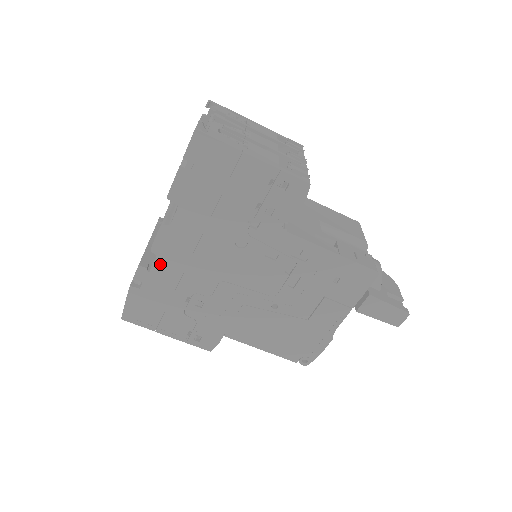
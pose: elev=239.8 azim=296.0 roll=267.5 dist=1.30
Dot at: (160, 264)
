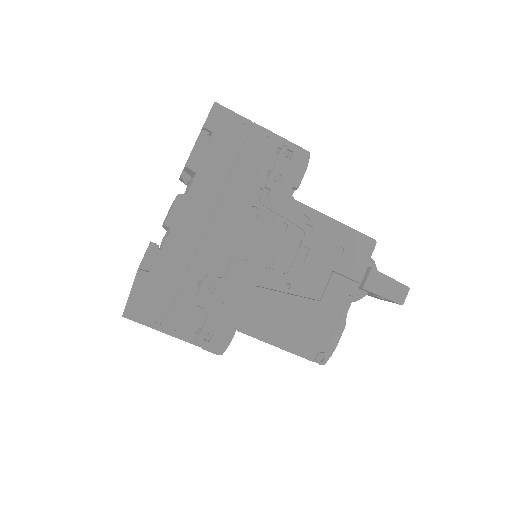
Dot at: (173, 240)
